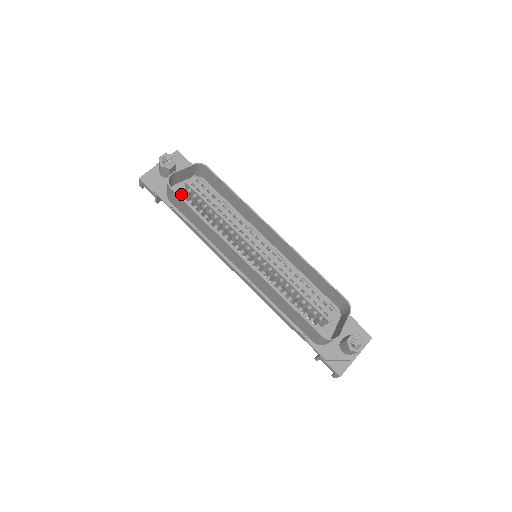
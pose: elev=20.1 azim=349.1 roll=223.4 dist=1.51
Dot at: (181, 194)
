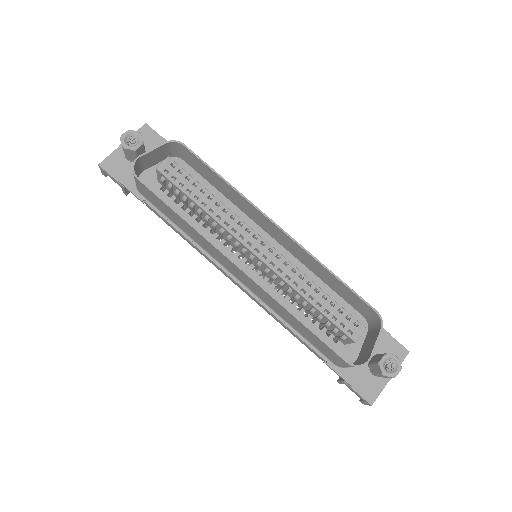
Dot at: (154, 182)
